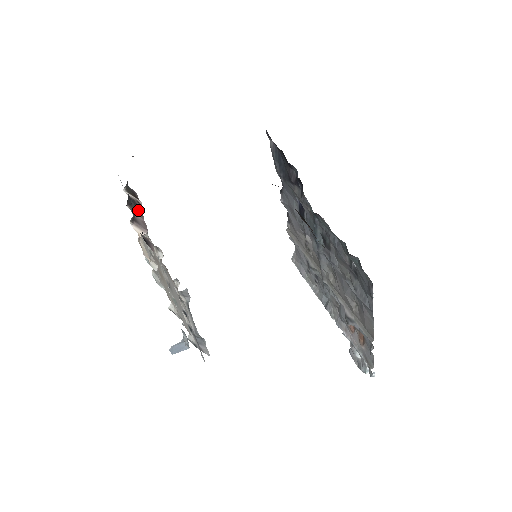
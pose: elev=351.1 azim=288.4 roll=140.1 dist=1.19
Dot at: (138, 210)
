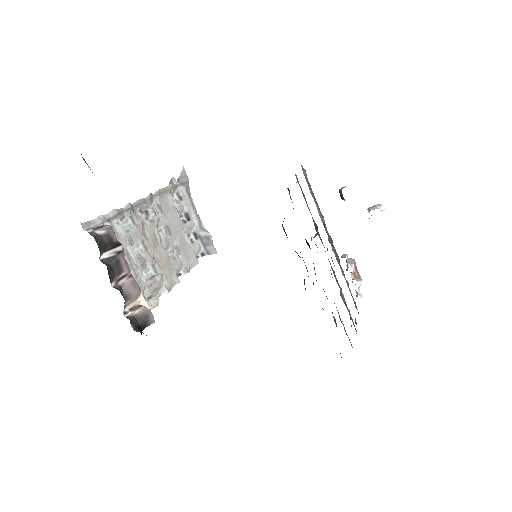
Dot at: (123, 270)
